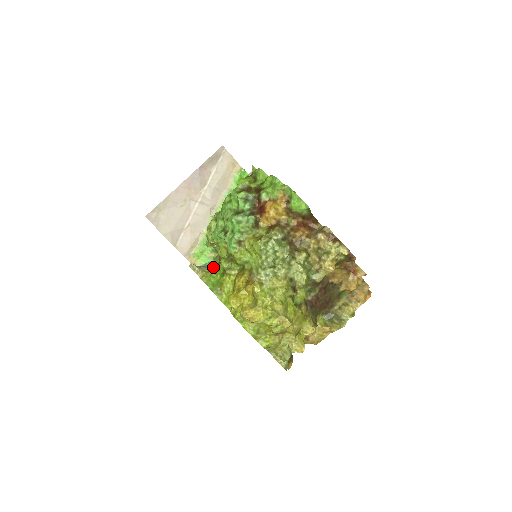
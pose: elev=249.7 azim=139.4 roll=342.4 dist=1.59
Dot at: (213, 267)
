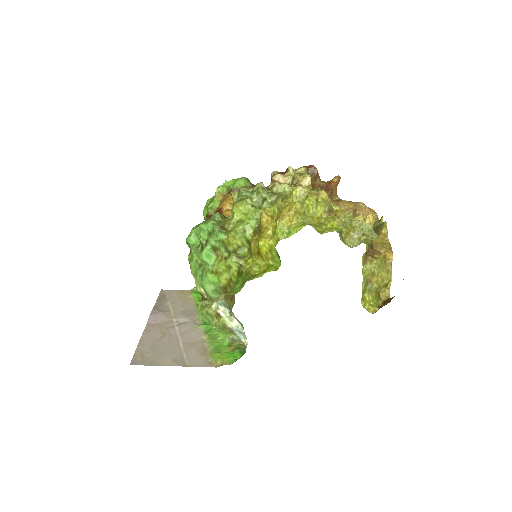
Dot at: occluded
